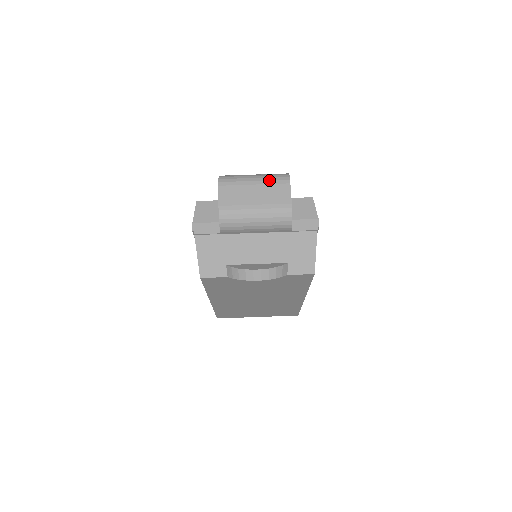
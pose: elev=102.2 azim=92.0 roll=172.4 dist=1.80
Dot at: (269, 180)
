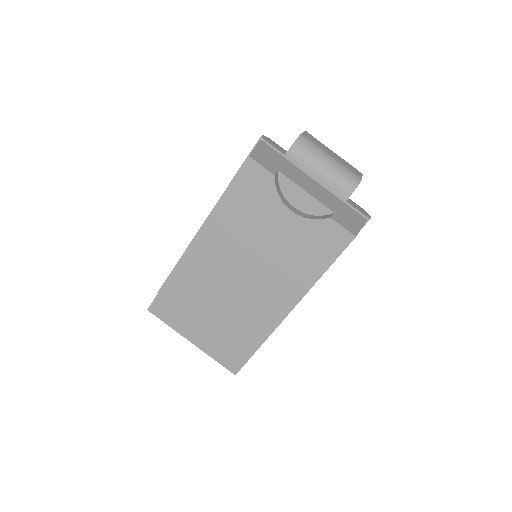
Dot at: occluded
